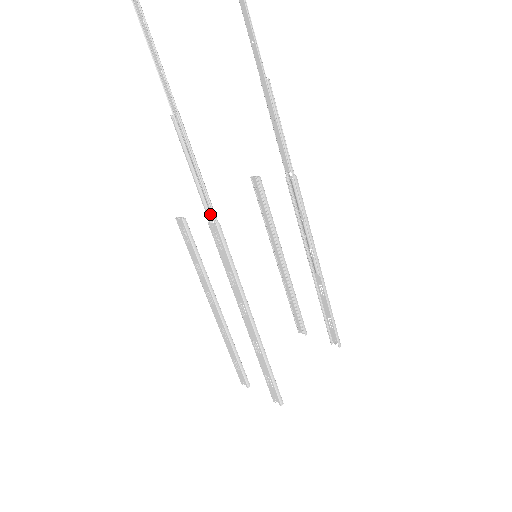
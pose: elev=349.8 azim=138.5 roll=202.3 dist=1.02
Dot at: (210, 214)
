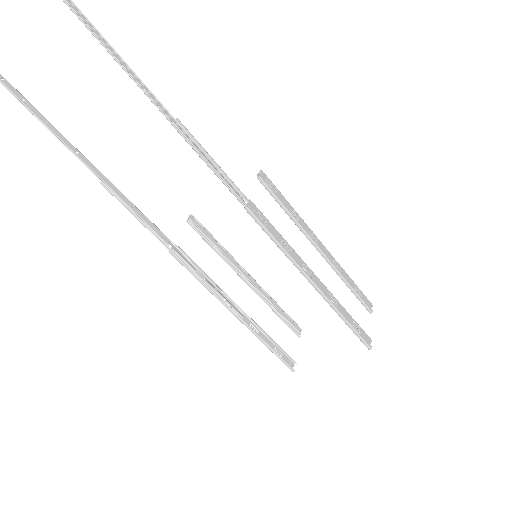
Dot at: (169, 241)
